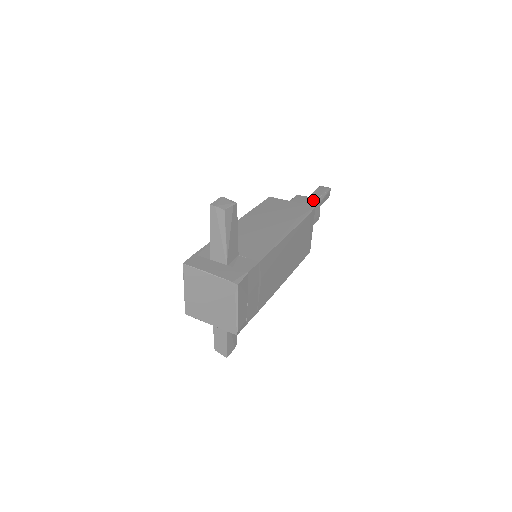
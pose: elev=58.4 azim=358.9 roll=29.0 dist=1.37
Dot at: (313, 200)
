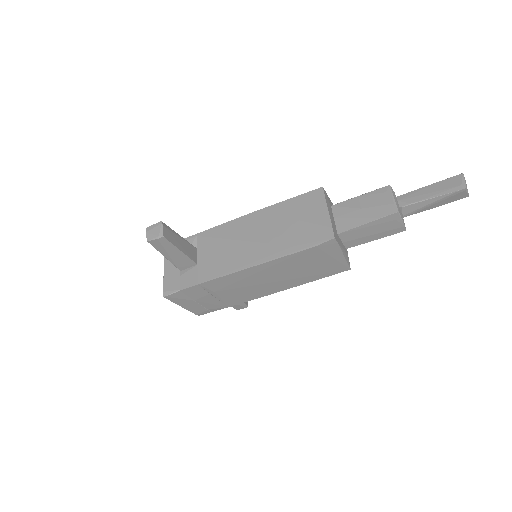
Dot at: (387, 210)
